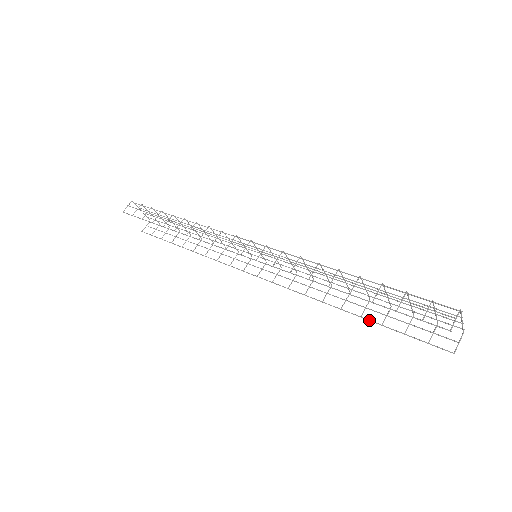
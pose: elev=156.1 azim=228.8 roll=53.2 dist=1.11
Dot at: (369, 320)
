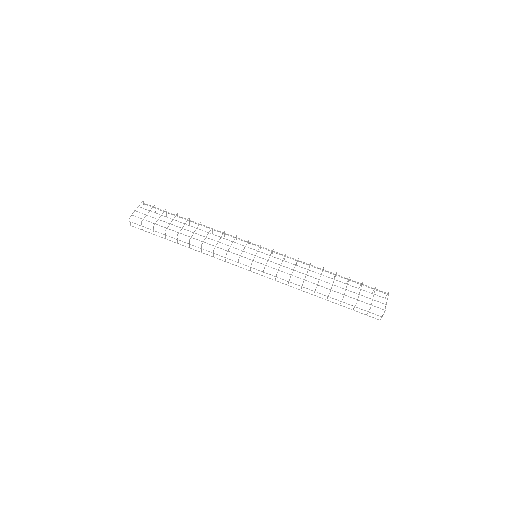
Dot at: occluded
